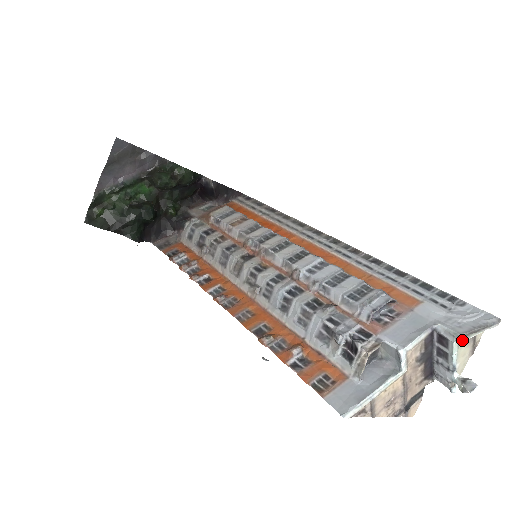
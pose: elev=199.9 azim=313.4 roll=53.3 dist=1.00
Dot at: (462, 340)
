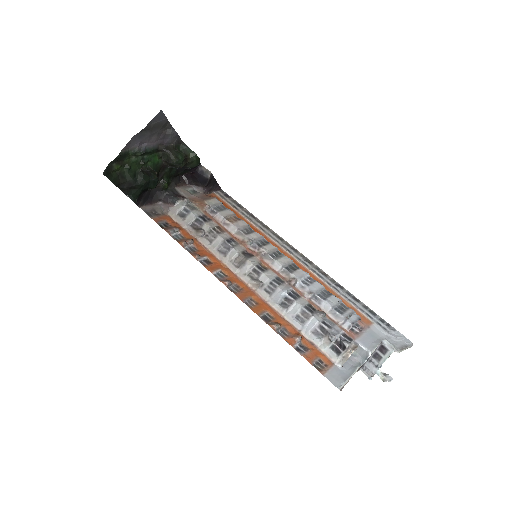
Dot at: (398, 352)
